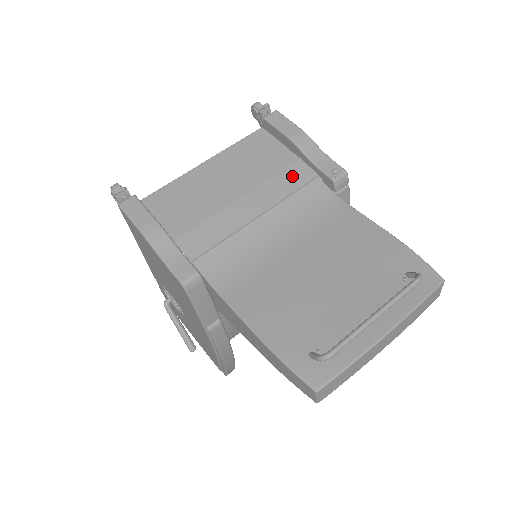
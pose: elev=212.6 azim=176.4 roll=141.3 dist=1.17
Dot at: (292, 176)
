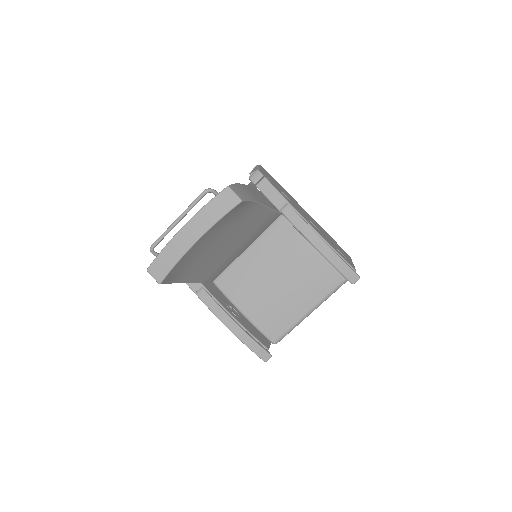
Dot at: occluded
